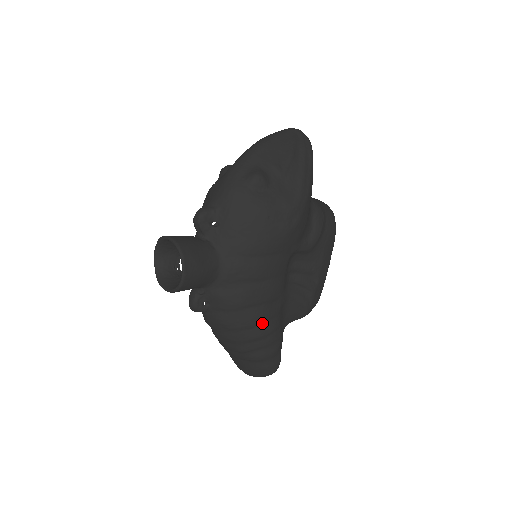
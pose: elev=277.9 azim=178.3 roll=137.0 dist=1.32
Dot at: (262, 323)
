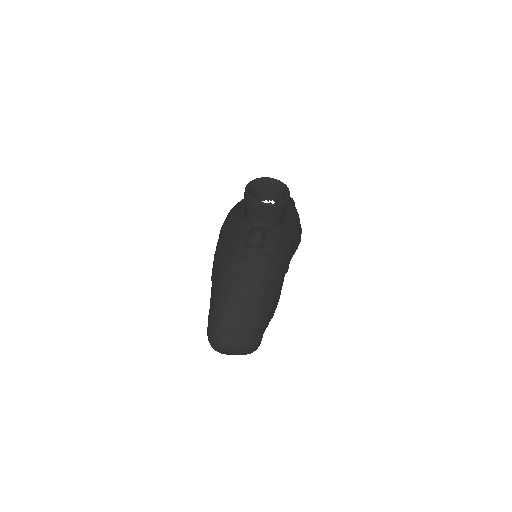
Dot at: (279, 286)
